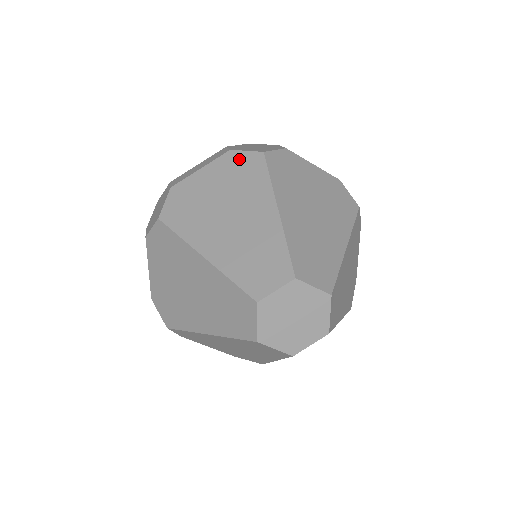
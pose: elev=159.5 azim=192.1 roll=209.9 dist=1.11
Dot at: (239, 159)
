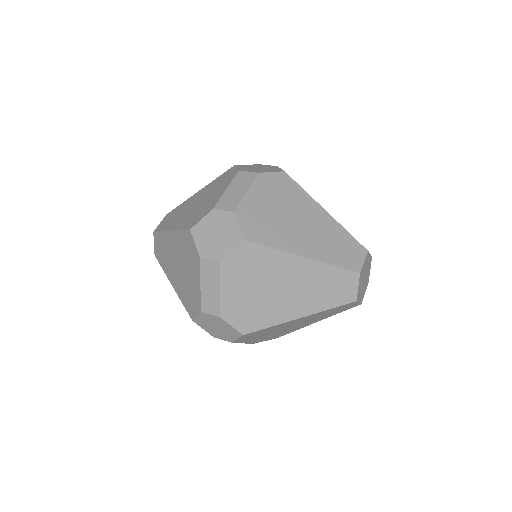
Dot at: (271, 179)
